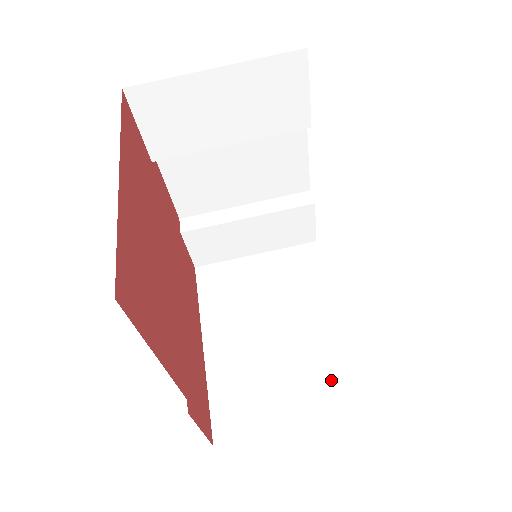
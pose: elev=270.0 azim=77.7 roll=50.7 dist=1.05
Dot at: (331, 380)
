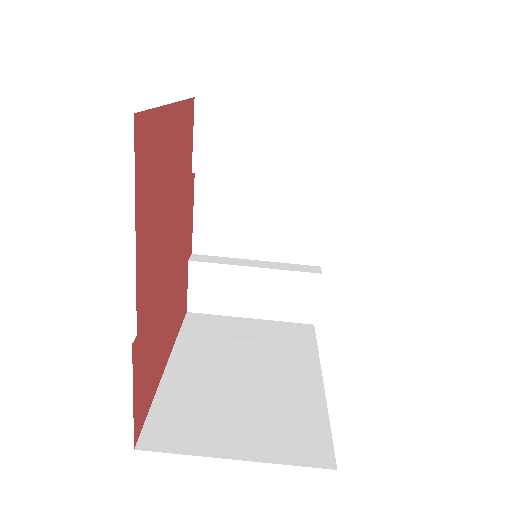
Dot at: (295, 429)
